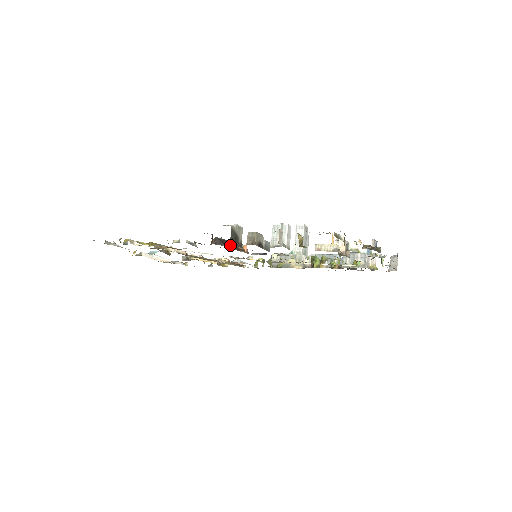
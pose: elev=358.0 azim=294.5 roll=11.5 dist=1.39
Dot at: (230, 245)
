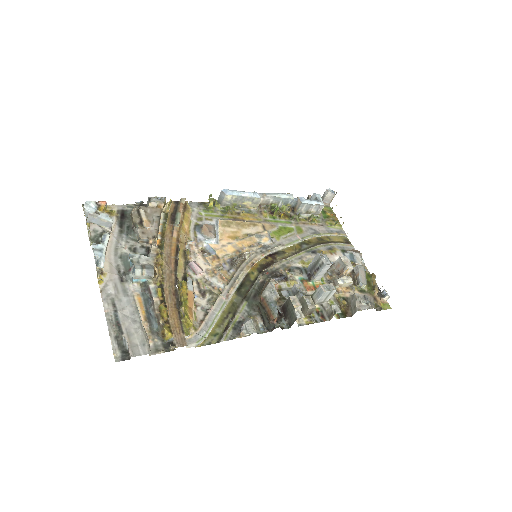
Dot at: (275, 302)
